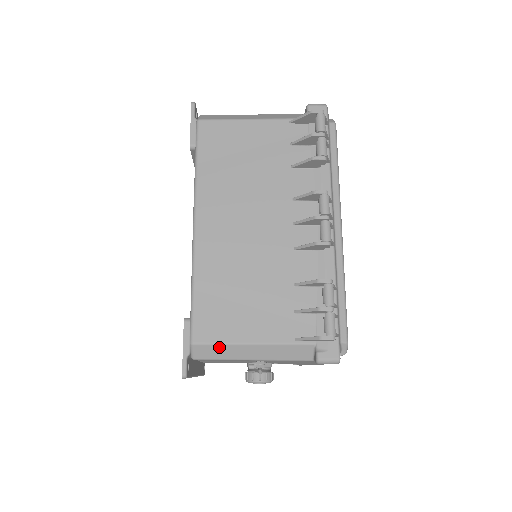
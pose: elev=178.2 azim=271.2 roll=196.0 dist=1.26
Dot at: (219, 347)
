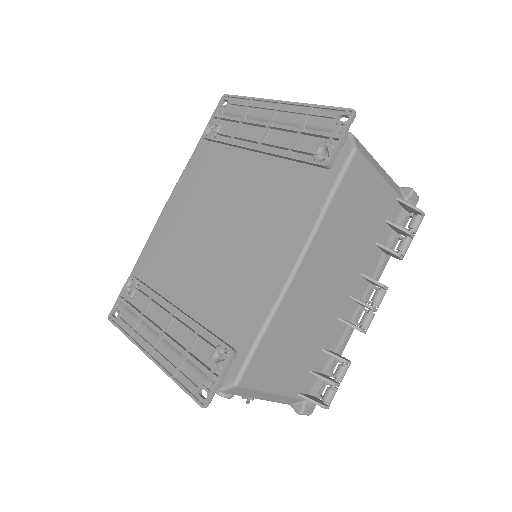
Dot at: (251, 391)
